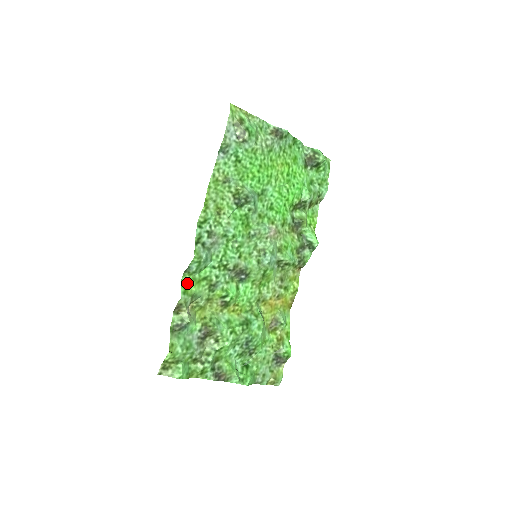
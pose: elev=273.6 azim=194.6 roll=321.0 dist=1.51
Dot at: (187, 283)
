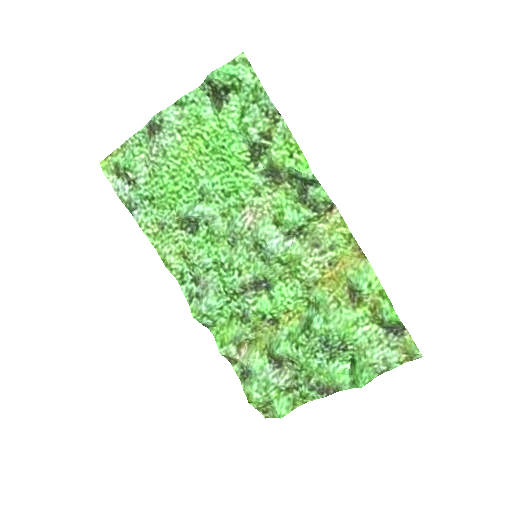
Dot at: (220, 333)
